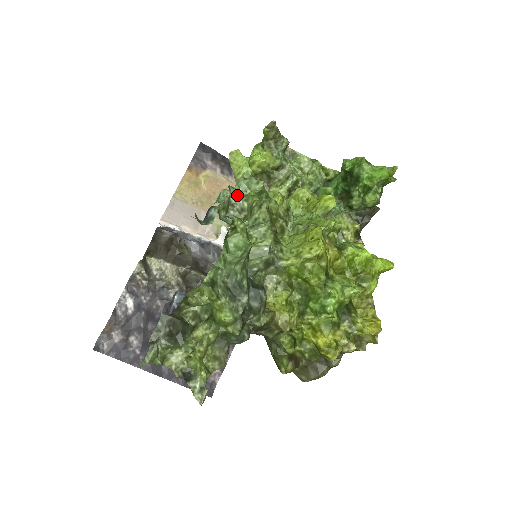
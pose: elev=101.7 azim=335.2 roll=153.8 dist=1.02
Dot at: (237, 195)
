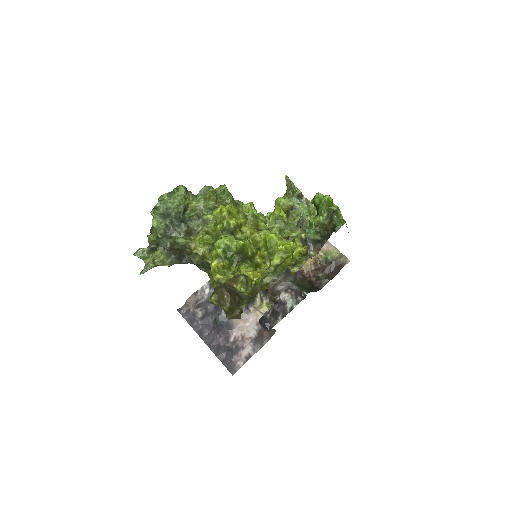
Dot at: occluded
